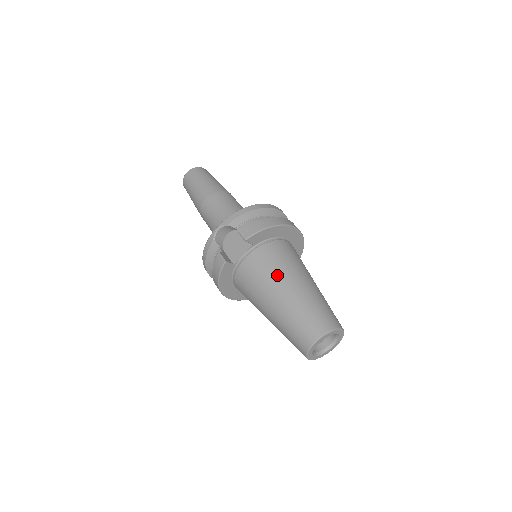
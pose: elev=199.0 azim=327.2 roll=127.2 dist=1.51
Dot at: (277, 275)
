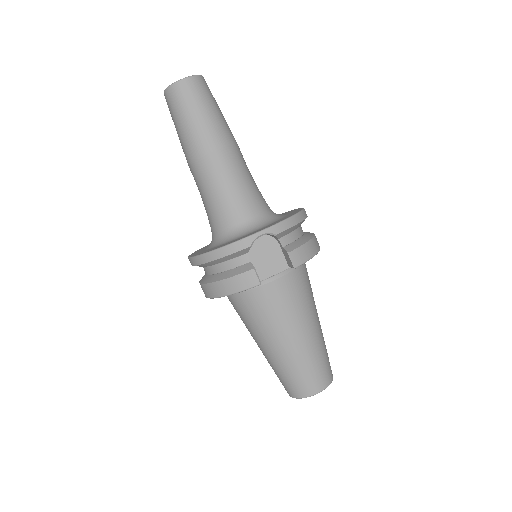
Dot at: (304, 312)
